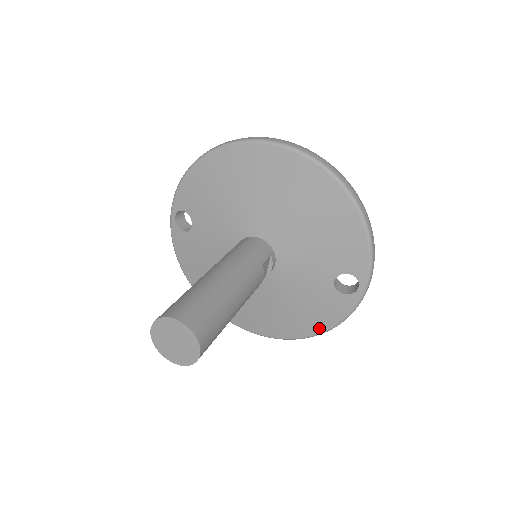
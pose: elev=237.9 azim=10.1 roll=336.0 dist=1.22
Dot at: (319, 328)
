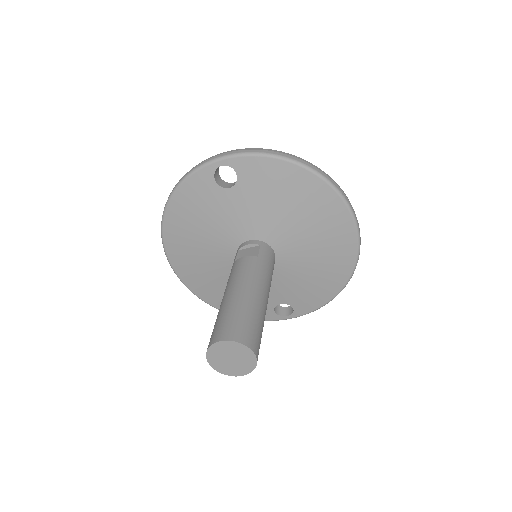
Dot at: occluded
